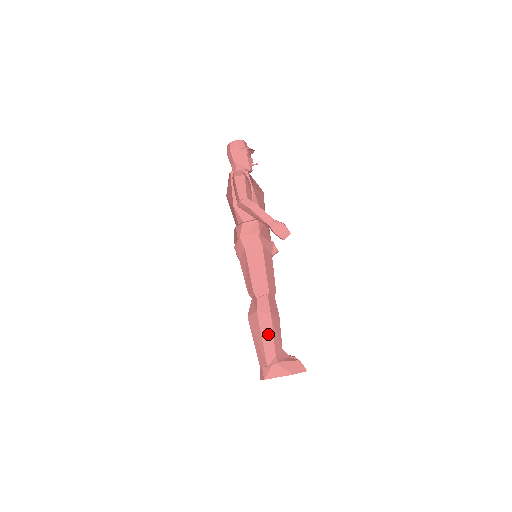
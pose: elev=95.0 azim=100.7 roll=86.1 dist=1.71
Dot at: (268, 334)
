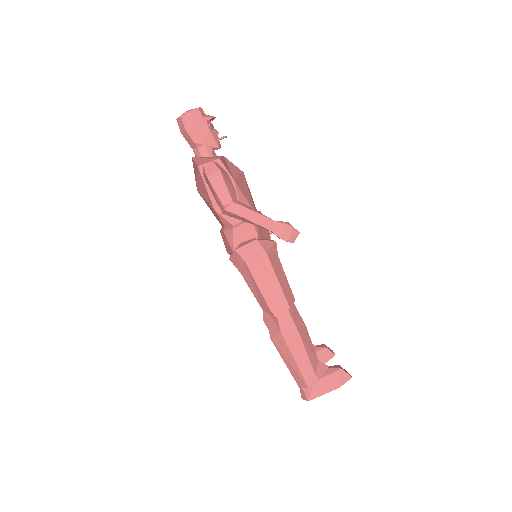
Dot at: (301, 355)
